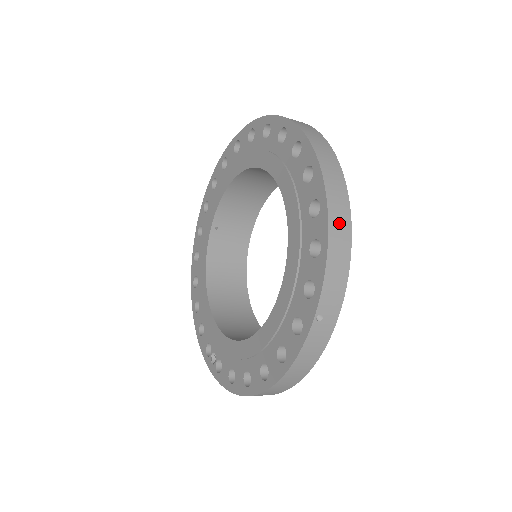
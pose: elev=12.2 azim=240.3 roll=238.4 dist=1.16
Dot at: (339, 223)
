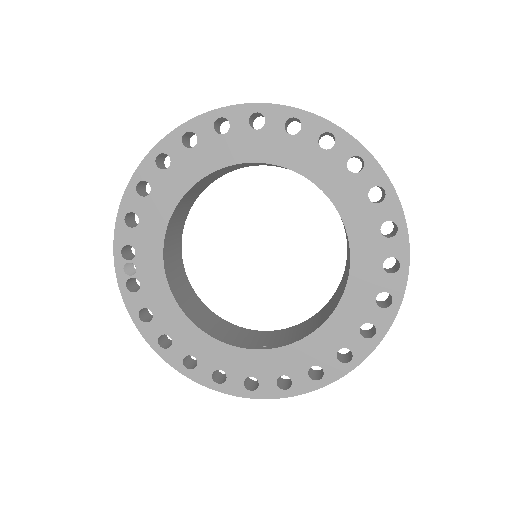
Dot at: occluded
